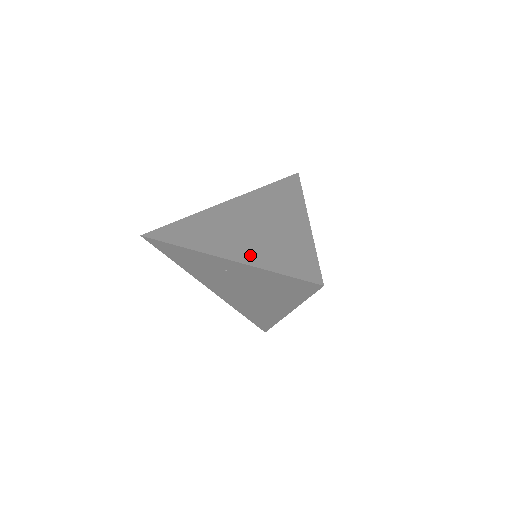
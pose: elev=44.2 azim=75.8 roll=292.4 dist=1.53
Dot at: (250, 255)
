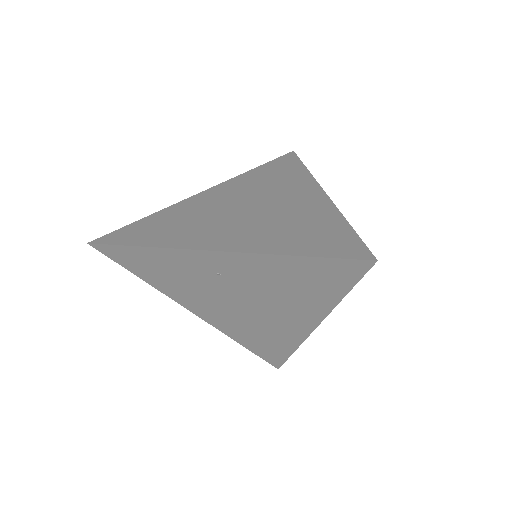
Dot at: (252, 241)
